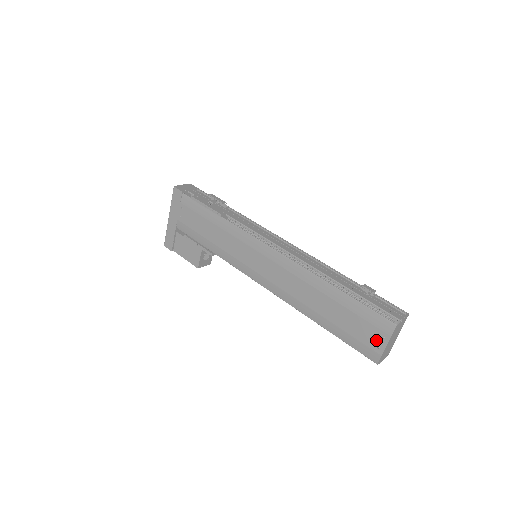
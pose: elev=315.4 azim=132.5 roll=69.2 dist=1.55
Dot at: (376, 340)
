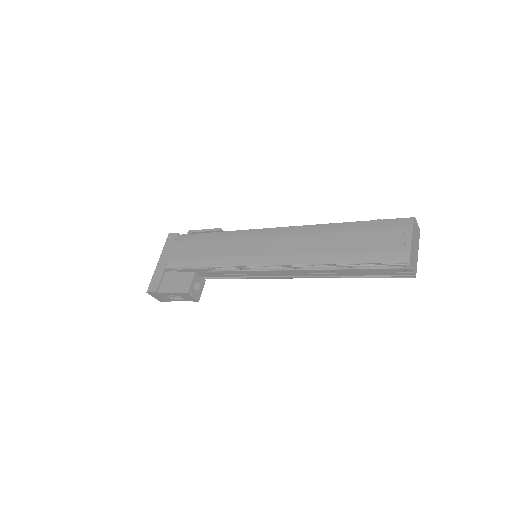
Dot at: (400, 239)
